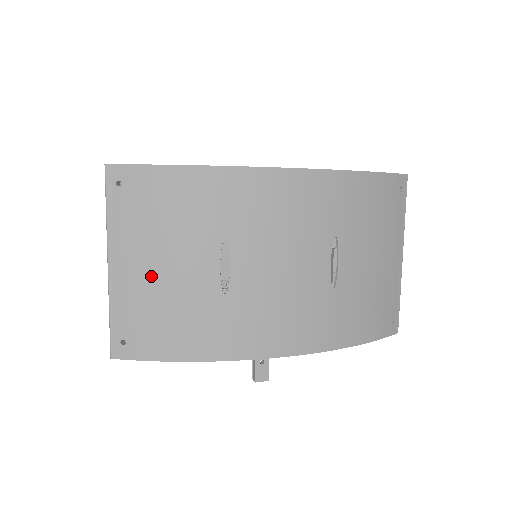
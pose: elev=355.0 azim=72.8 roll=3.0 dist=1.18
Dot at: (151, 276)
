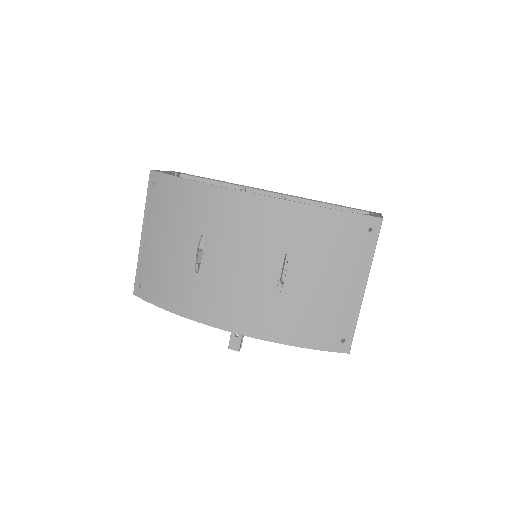
Dot at: (159, 248)
